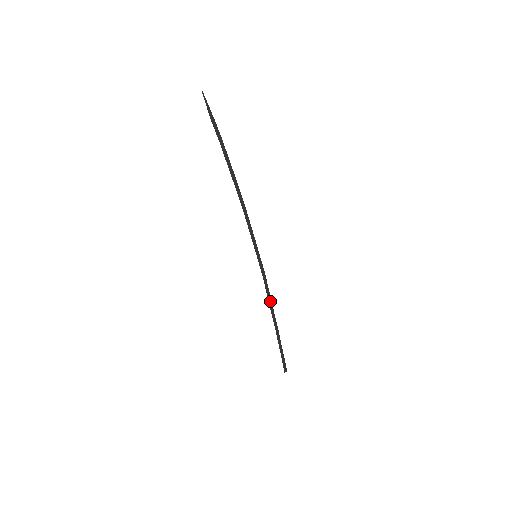
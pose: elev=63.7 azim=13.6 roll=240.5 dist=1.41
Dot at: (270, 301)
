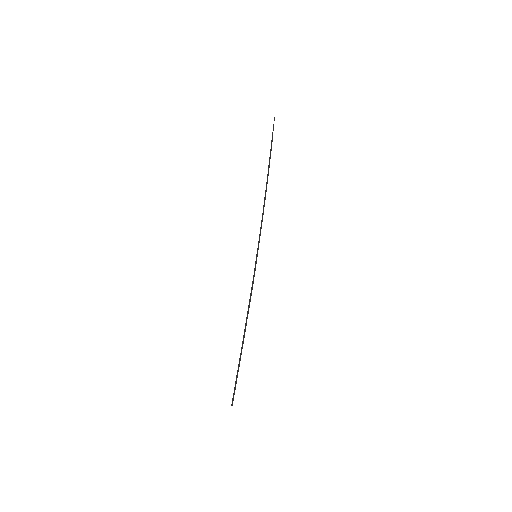
Dot at: (248, 308)
